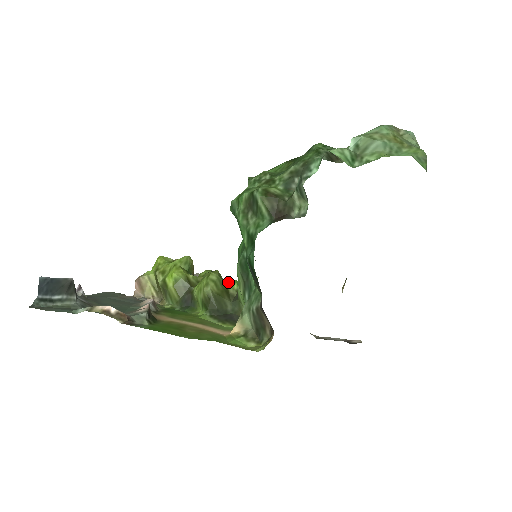
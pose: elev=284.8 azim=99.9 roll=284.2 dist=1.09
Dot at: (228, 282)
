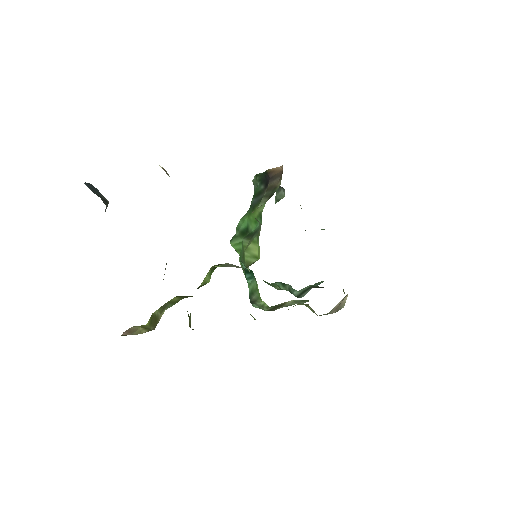
Dot at: occluded
